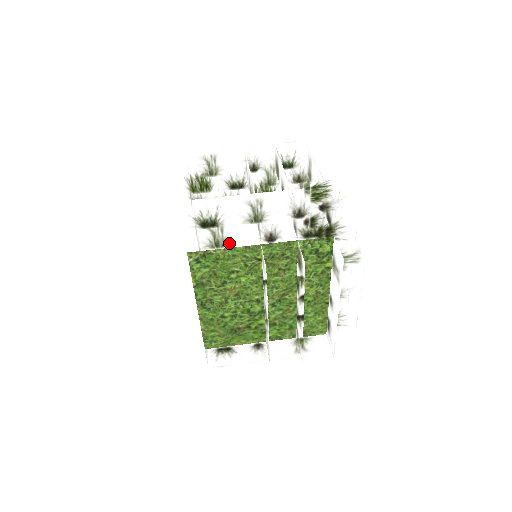
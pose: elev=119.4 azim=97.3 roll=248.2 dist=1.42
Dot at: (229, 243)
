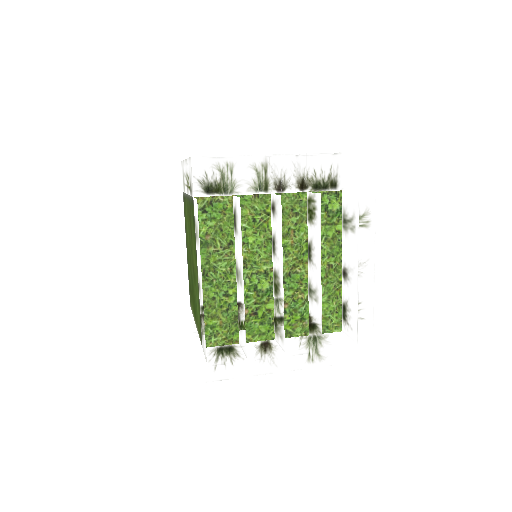
Dot at: (238, 189)
